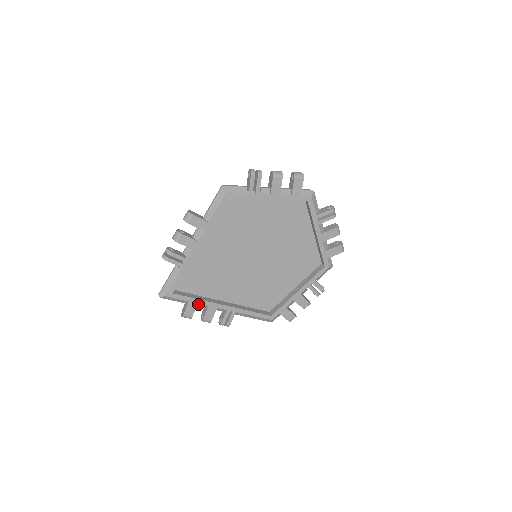
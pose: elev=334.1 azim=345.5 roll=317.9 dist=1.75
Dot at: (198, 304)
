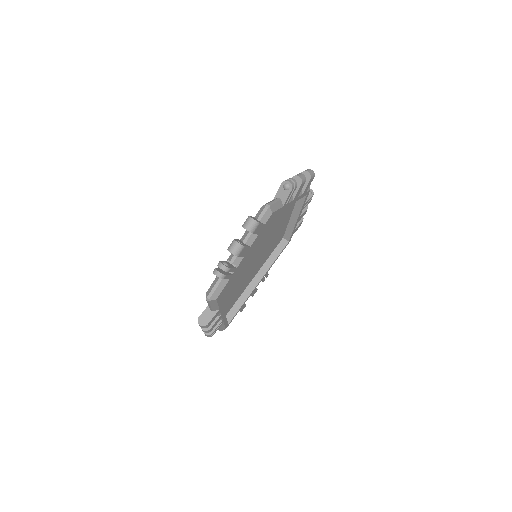
Dot at: occluded
